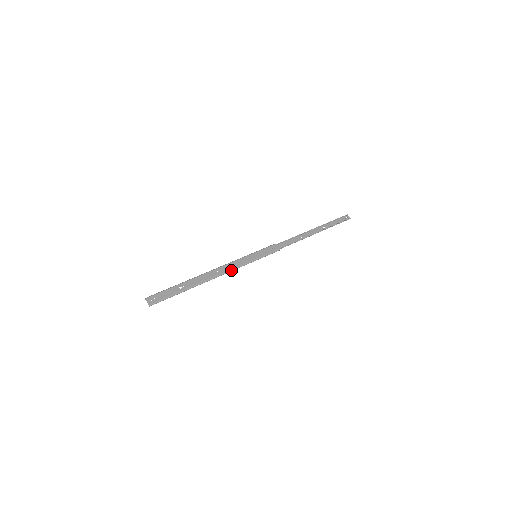
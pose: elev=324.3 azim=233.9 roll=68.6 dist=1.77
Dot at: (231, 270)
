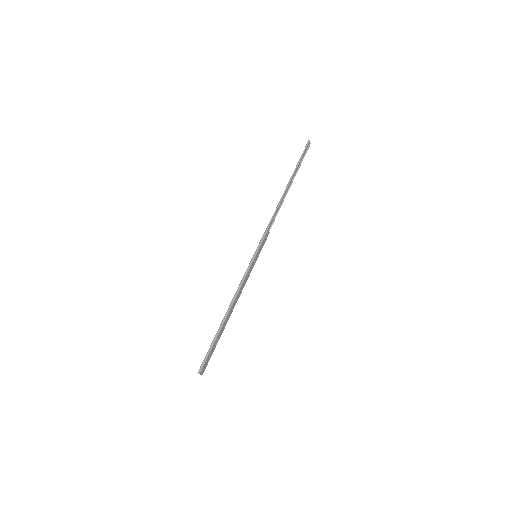
Dot at: occluded
